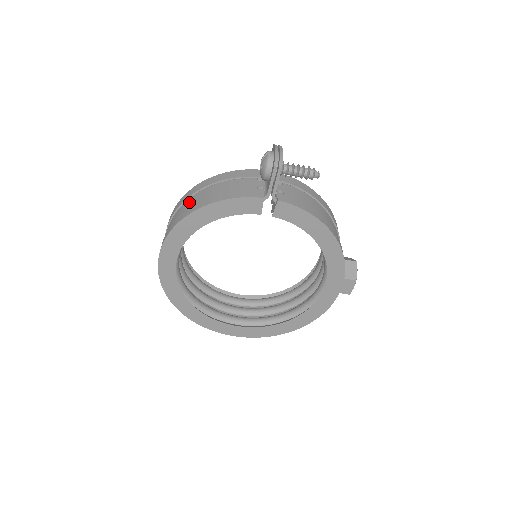
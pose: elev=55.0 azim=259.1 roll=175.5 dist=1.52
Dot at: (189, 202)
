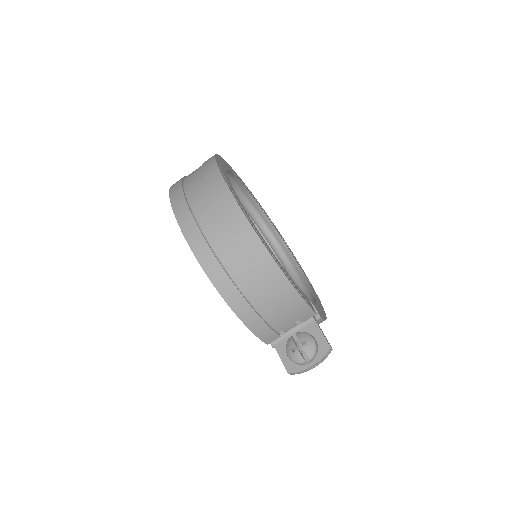
Dot at: (244, 272)
